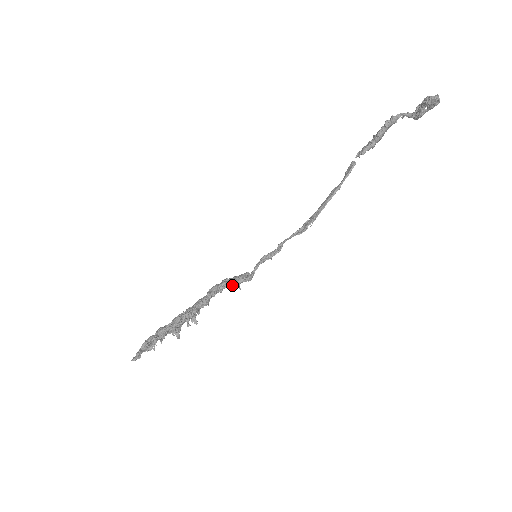
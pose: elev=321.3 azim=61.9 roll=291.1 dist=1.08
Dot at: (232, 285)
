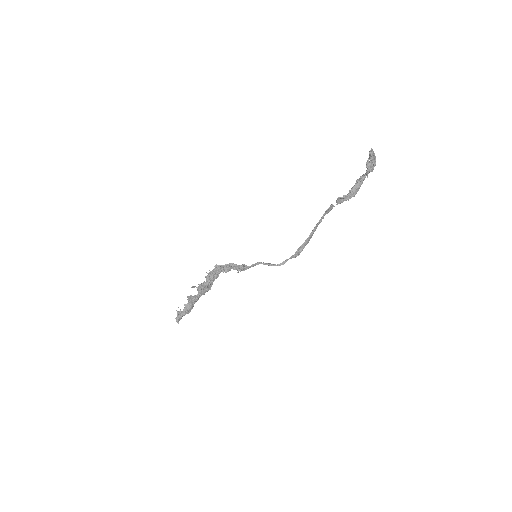
Dot at: (233, 266)
